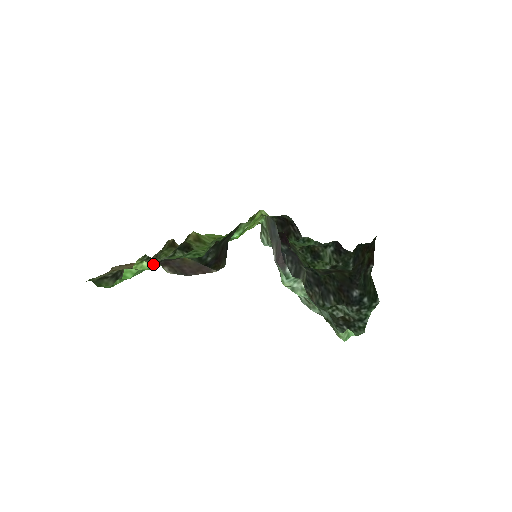
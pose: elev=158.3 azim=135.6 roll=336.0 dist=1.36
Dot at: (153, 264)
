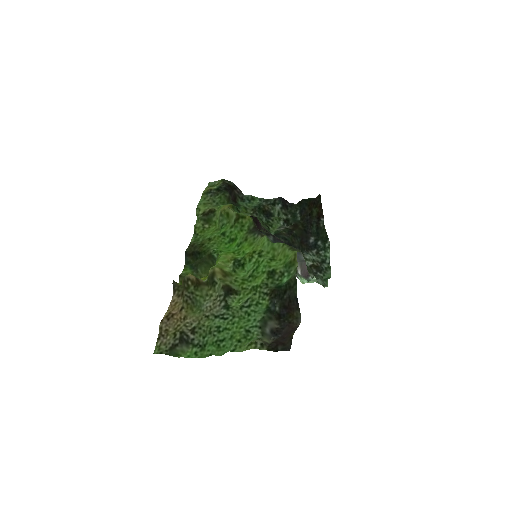
Dot at: (253, 340)
